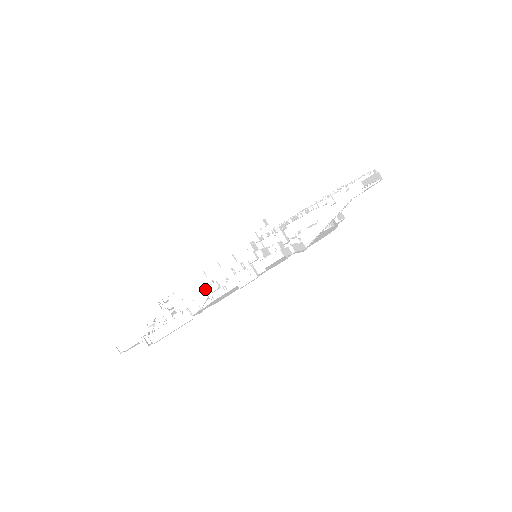
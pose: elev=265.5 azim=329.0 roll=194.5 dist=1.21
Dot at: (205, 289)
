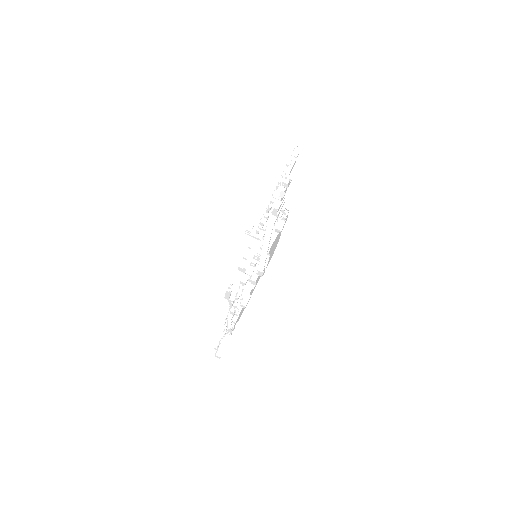
Dot at: (234, 304)
